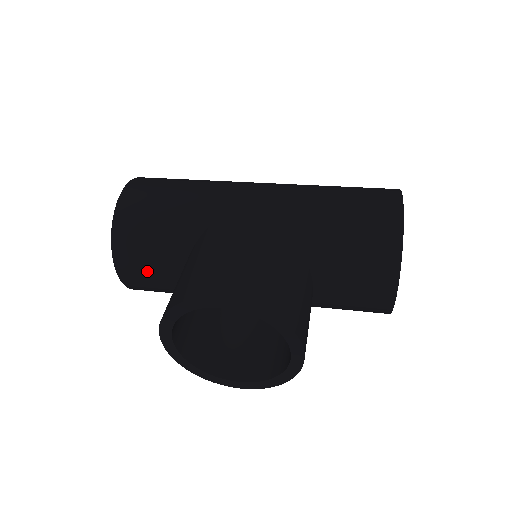
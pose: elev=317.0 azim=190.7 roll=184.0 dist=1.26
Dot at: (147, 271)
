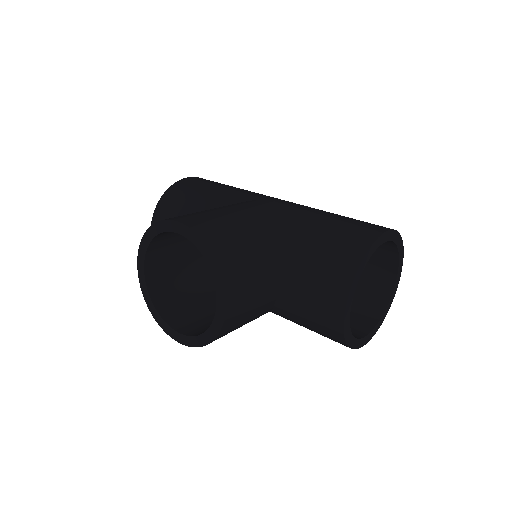
Dot at: occluded
